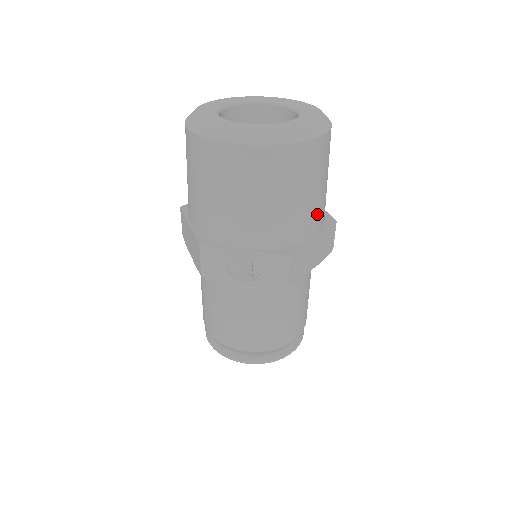
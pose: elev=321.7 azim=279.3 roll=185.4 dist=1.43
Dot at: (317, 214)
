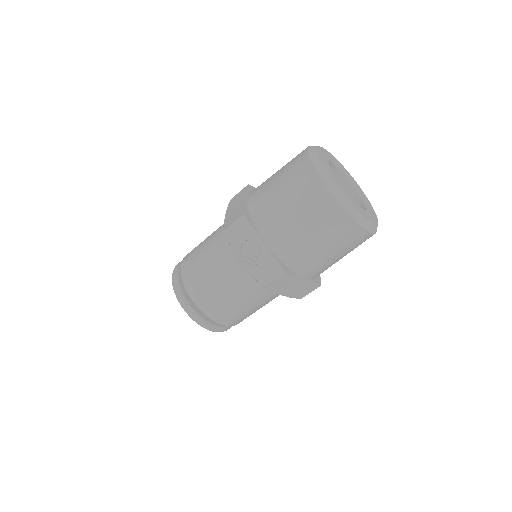
Dot at: (319, 268)
